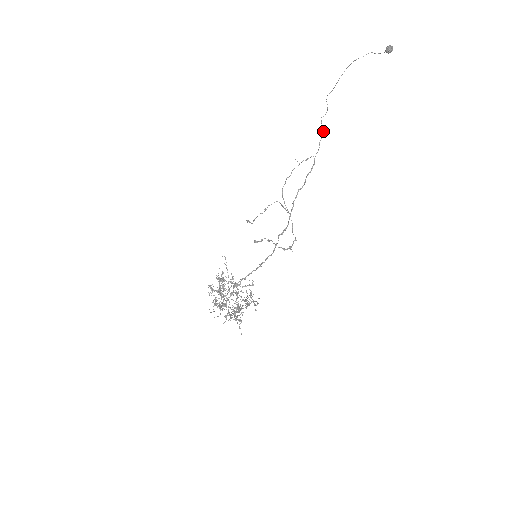
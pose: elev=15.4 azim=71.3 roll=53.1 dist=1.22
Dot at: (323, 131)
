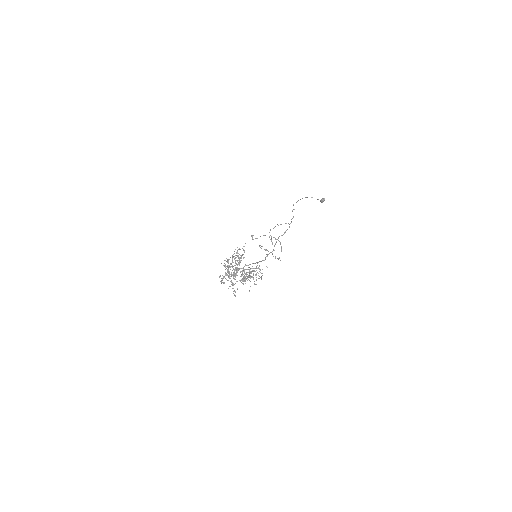
Dot at: (293, 216)
